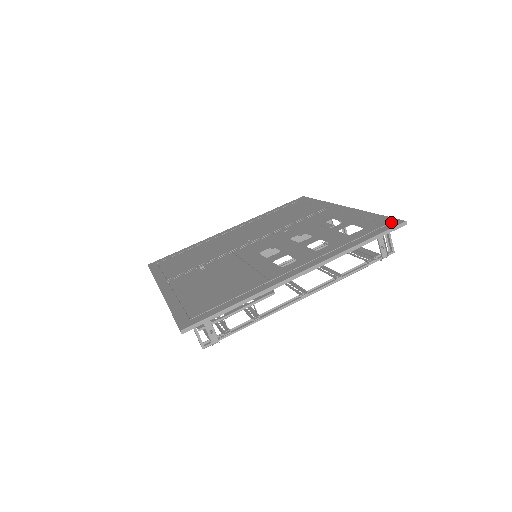
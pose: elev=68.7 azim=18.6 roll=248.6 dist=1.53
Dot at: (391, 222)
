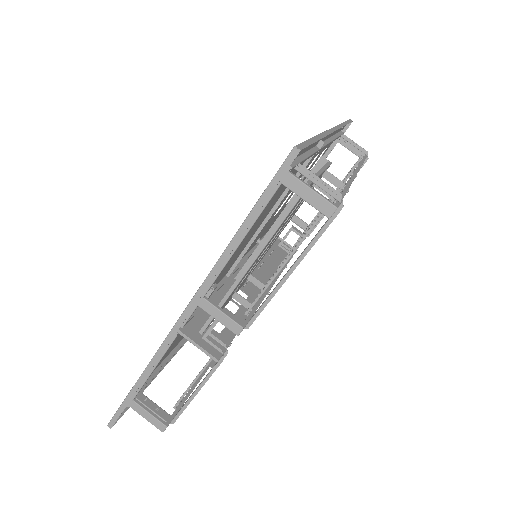
Dot at: occluded
